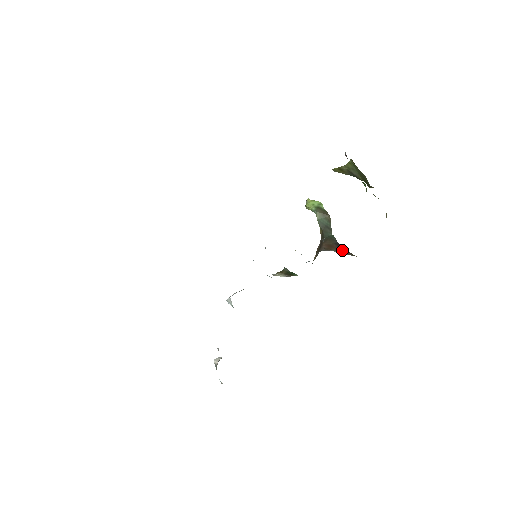
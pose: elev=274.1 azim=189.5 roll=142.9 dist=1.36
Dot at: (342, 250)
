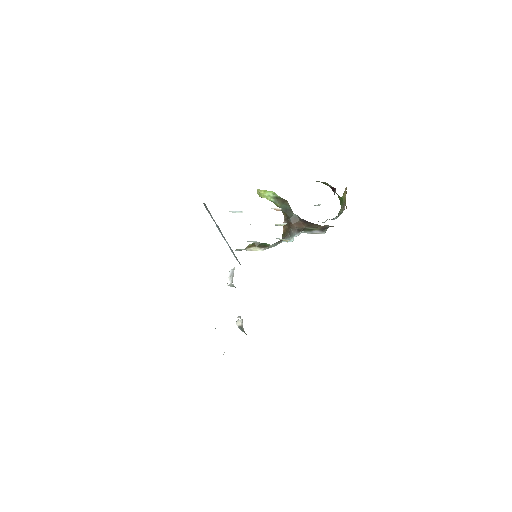
Dot at: (310, 224)
